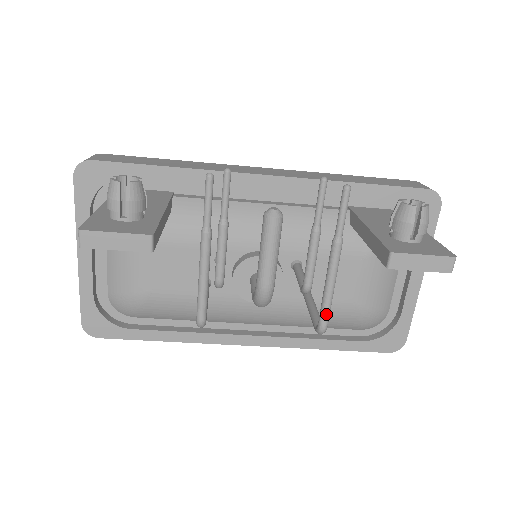
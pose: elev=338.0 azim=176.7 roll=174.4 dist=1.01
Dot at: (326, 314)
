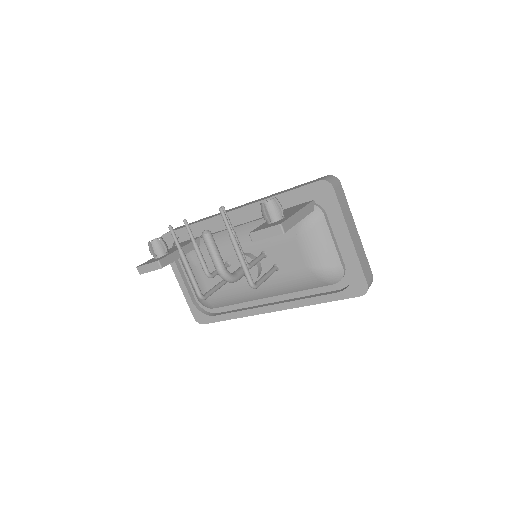
Dot at: (247, 276)
